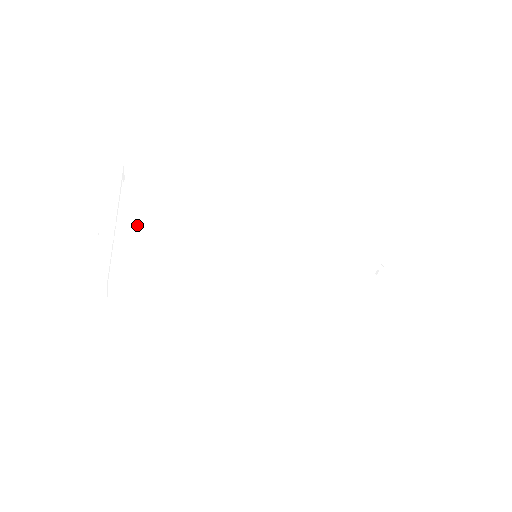
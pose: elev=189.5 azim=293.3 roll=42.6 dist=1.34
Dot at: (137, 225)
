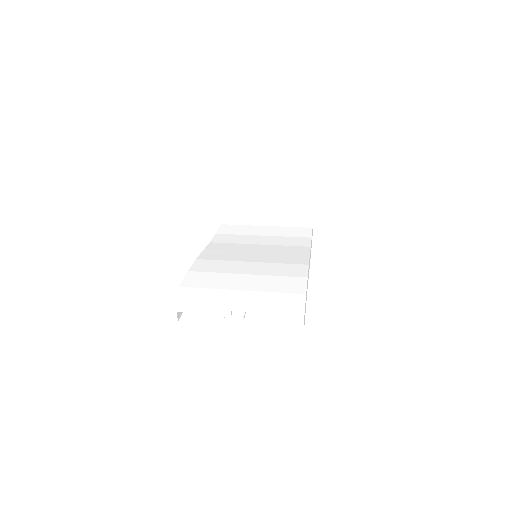
Dot at: occluded
